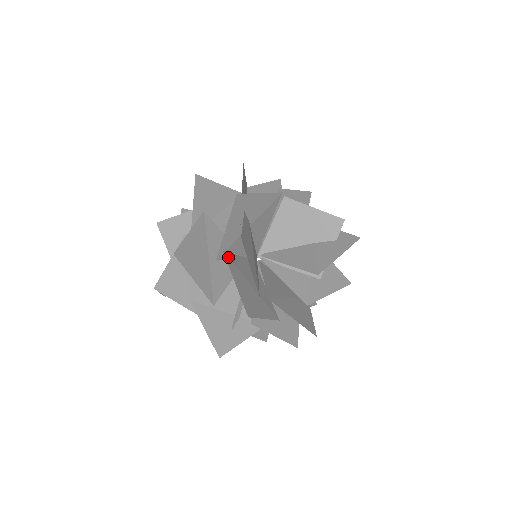
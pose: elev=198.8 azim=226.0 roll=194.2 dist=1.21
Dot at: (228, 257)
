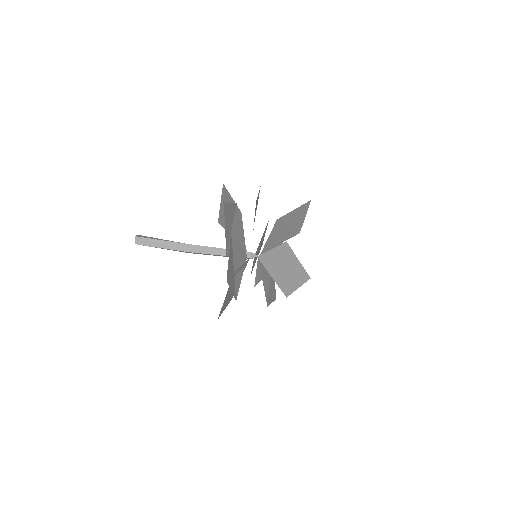
Dot at: occluded
